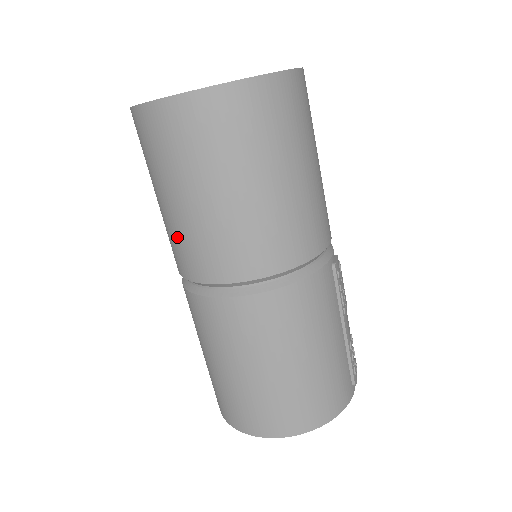
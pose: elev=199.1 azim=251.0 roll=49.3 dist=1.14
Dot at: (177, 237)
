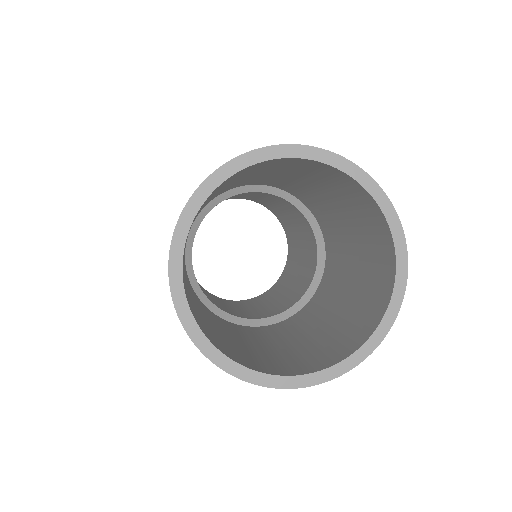
Dot at: occluded
